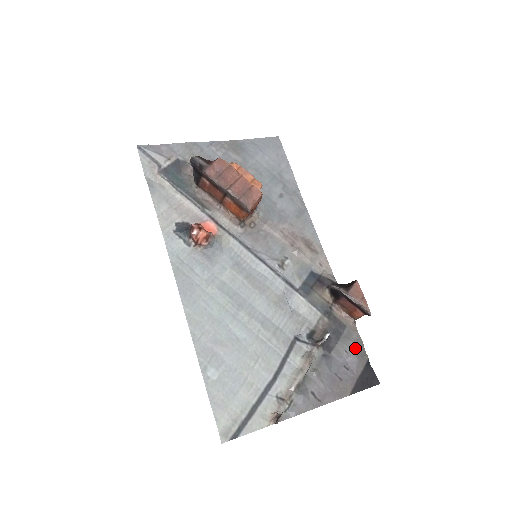
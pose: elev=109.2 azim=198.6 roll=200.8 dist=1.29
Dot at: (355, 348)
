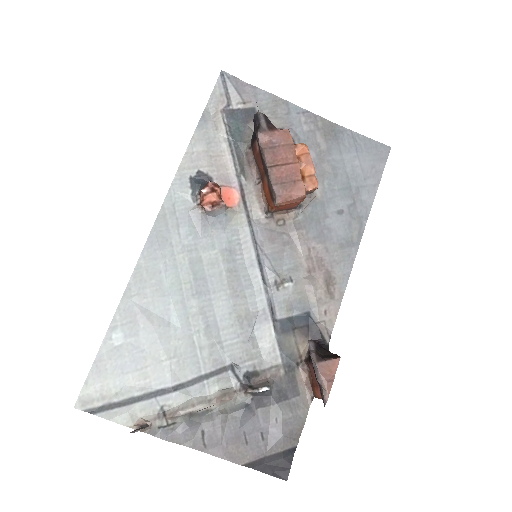
Dot at: (290, 424)
